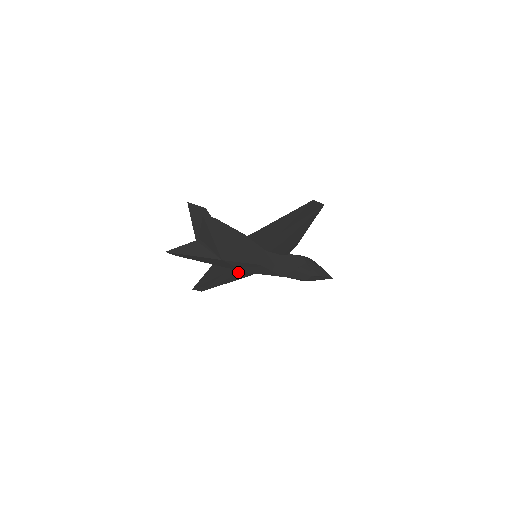
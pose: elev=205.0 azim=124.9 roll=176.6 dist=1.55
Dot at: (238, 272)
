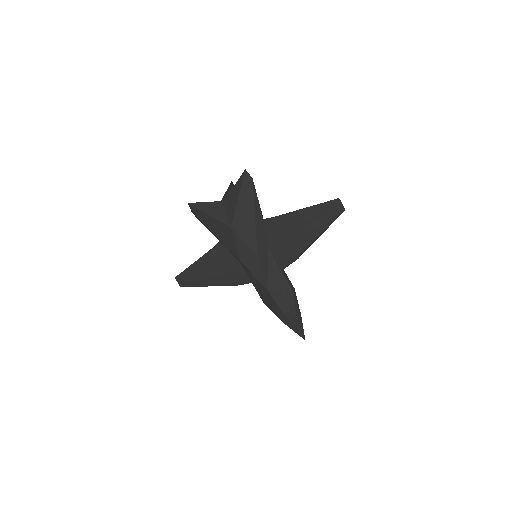
Dot at: (229, 271)
